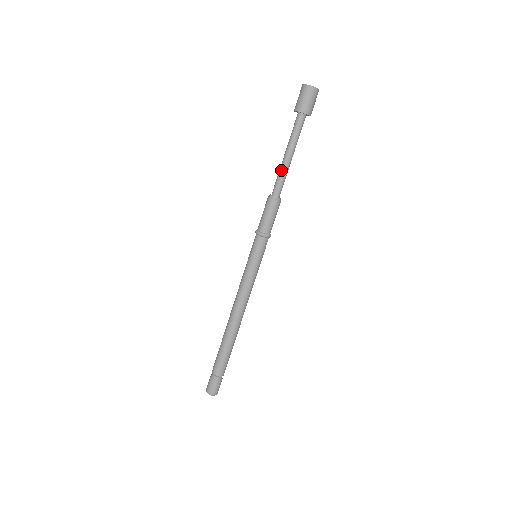
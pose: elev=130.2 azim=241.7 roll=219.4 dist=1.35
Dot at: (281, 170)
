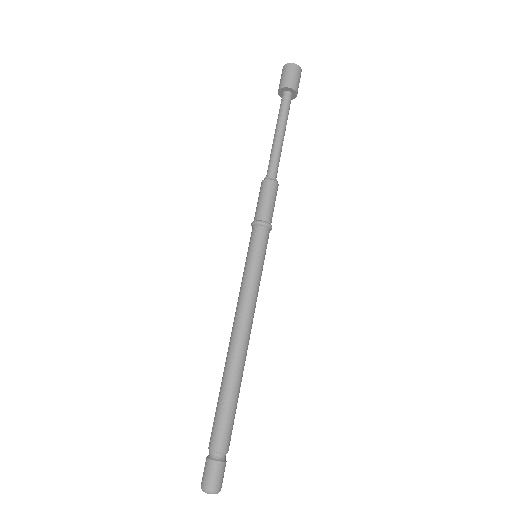
Dot at: (272, 149)
